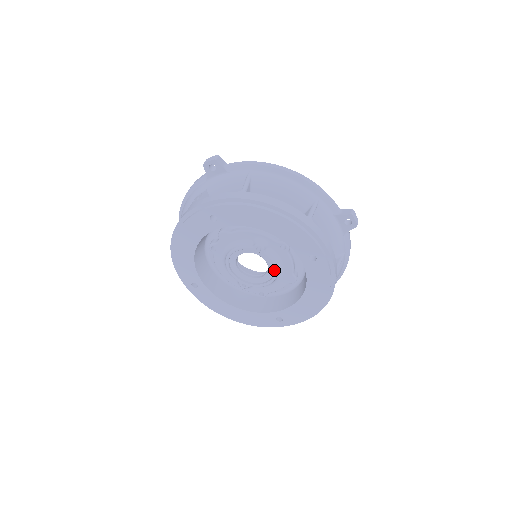
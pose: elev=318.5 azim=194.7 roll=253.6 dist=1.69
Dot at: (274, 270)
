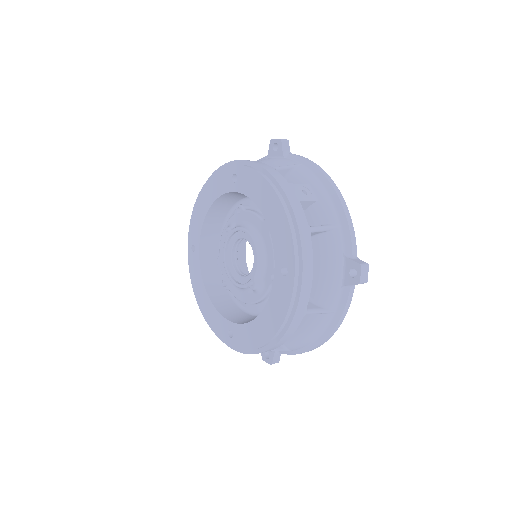
Dot at: (246, 234)
